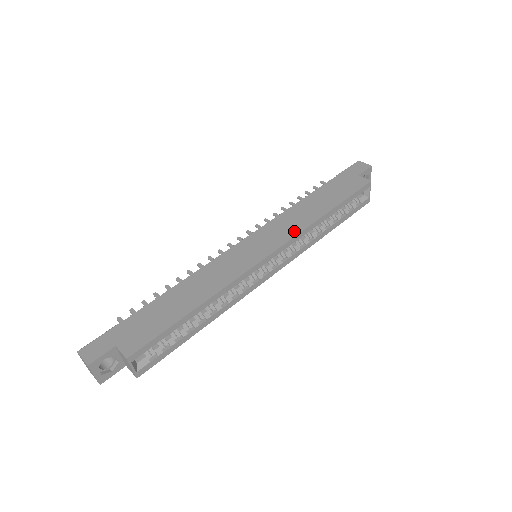
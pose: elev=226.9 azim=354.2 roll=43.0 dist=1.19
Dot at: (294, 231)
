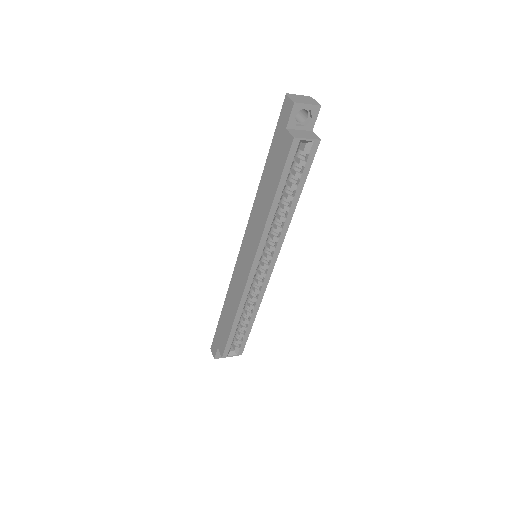
Dot at: (258, 237)
